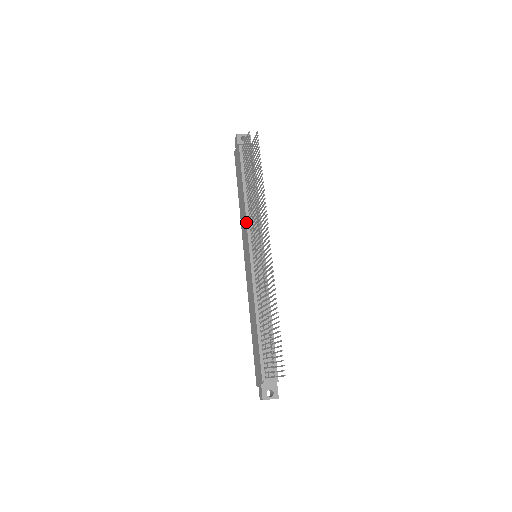
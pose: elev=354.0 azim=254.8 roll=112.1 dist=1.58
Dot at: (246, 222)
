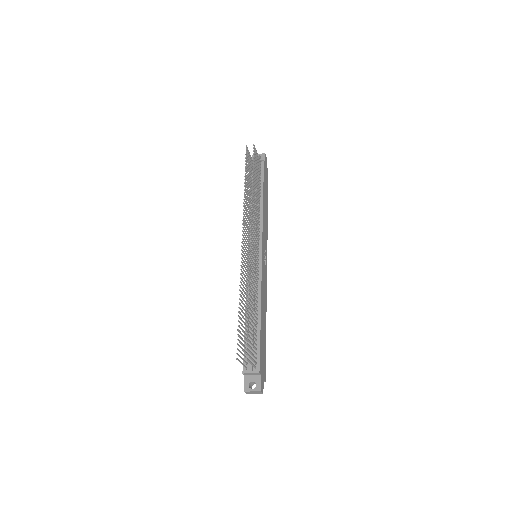
Dot at: occluded
